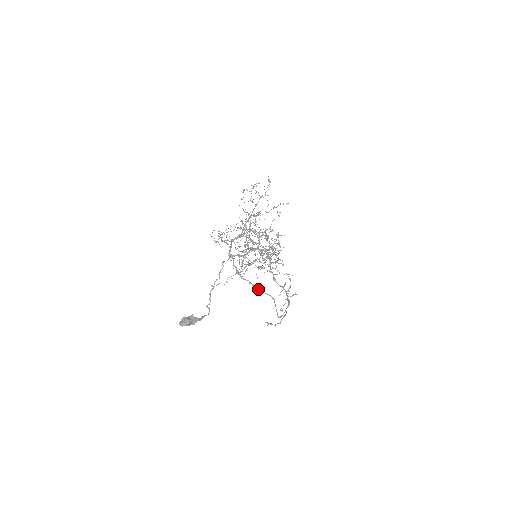
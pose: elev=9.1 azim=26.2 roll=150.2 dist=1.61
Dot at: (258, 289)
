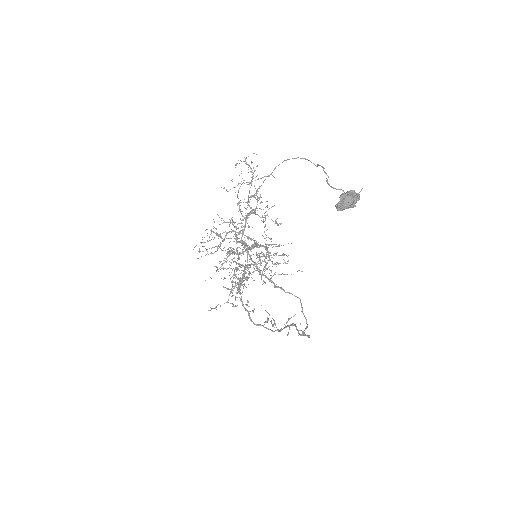
Dot at: (280, 288)
